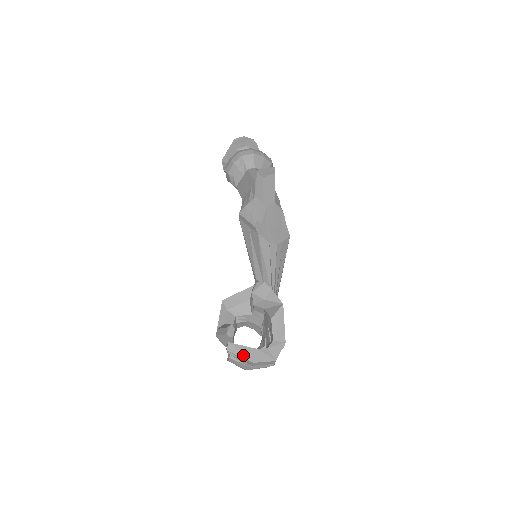
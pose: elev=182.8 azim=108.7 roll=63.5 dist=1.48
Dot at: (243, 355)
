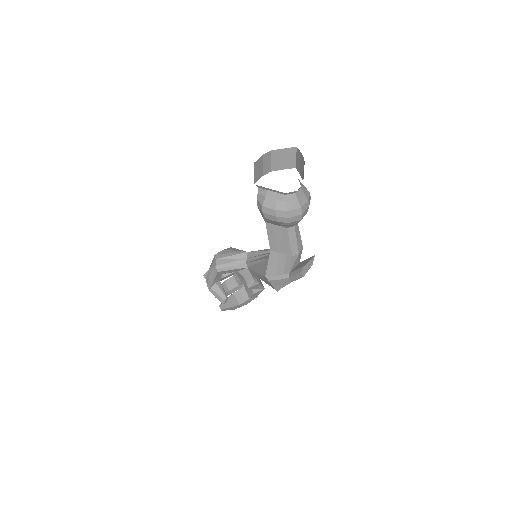
Dot at: occluded
